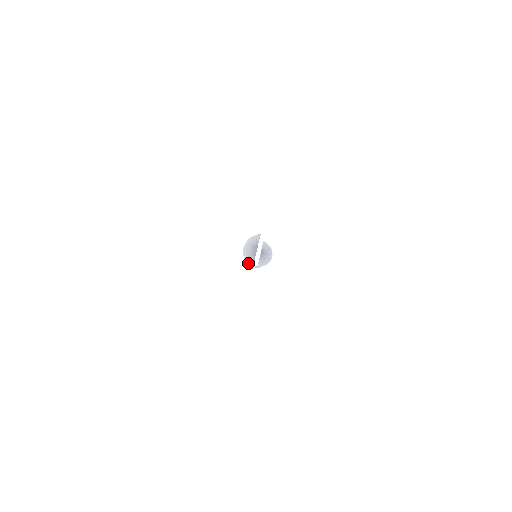
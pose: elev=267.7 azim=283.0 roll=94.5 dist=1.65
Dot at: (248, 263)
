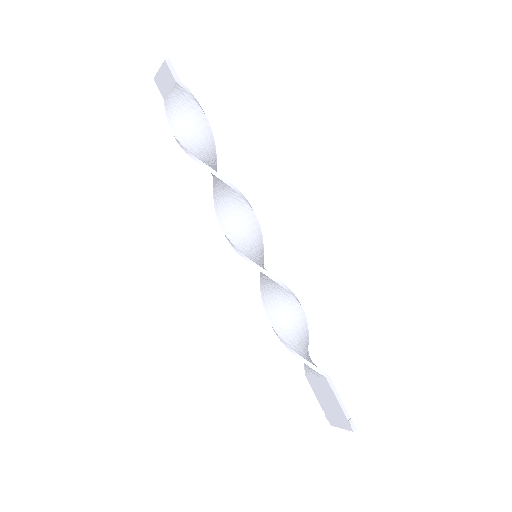
Dot at: (212, 169)
